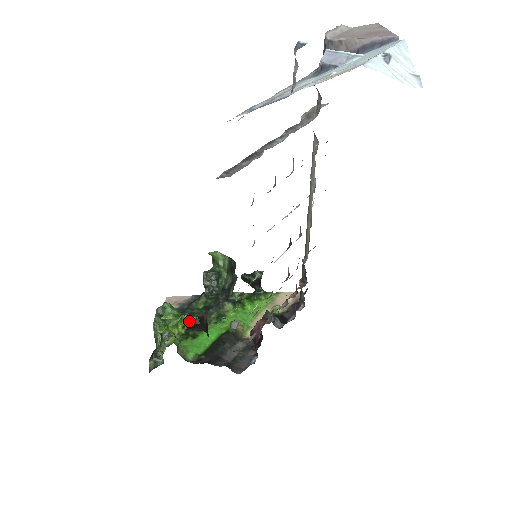
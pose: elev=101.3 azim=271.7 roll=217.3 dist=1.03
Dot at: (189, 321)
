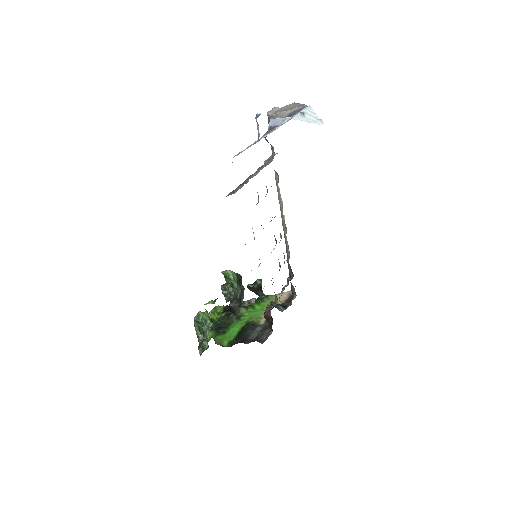
Dot at: (221, 310)
